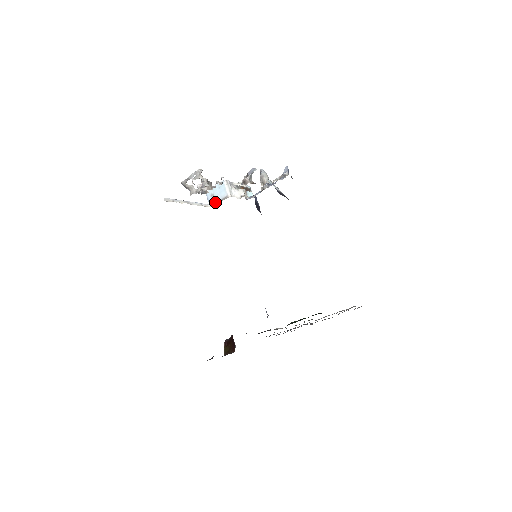
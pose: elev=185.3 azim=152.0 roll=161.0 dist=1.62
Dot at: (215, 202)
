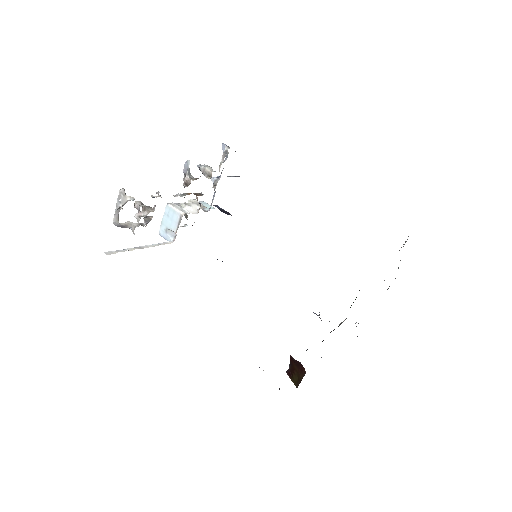
Dot at: (174, 235)
